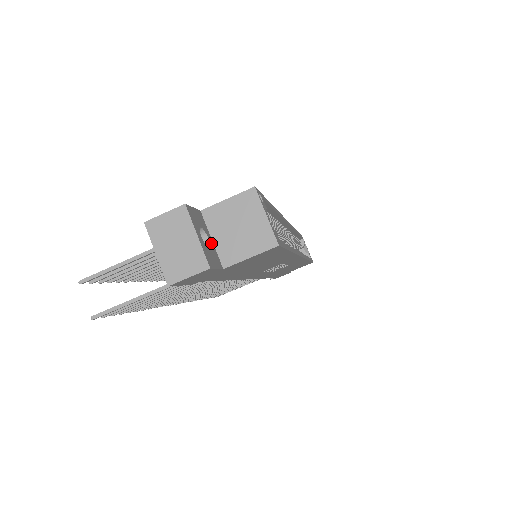
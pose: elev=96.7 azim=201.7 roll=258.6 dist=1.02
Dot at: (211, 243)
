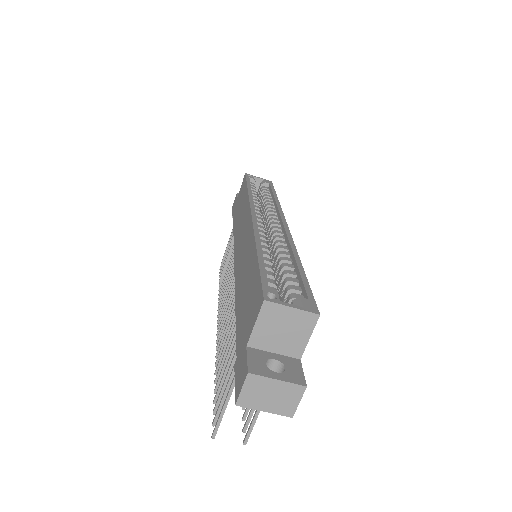
Dot at: (278, 358)
